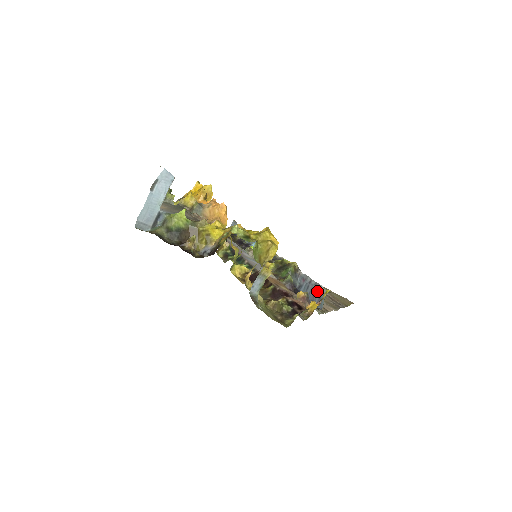
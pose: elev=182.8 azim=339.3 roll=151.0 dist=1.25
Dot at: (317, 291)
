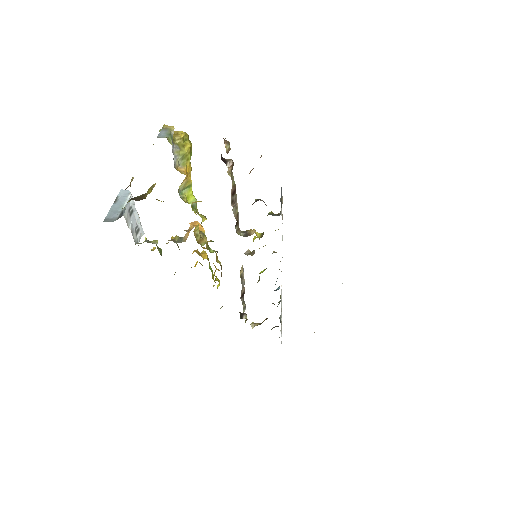
Dot at: occluded
